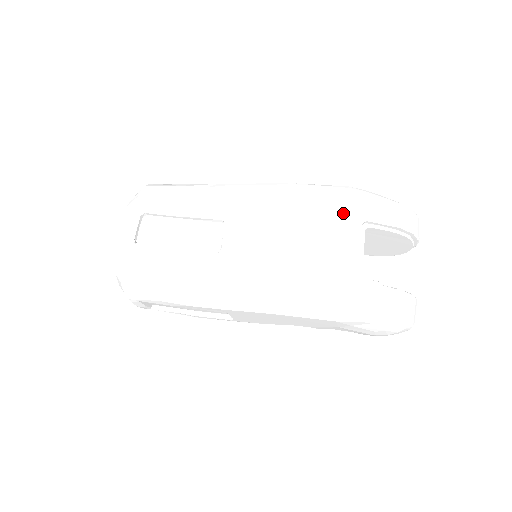
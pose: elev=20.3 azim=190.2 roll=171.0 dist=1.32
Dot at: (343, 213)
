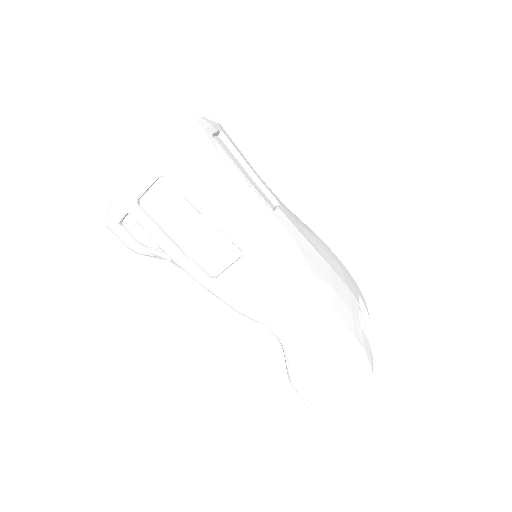
Dot at: (349, 278)
